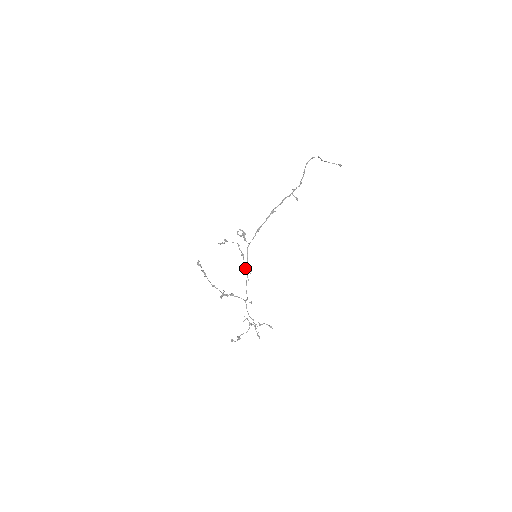
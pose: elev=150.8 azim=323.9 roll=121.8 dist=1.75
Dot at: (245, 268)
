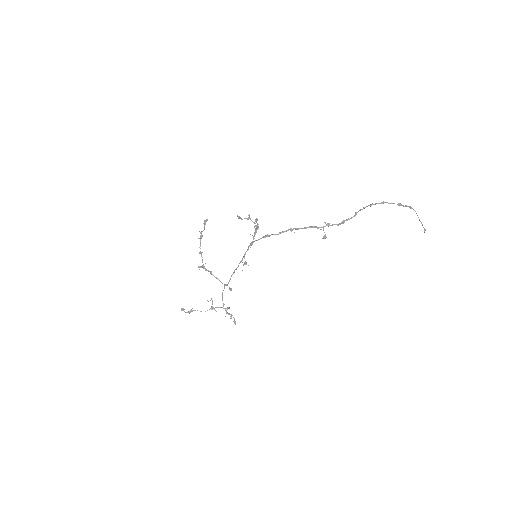
Dot at: occluded
